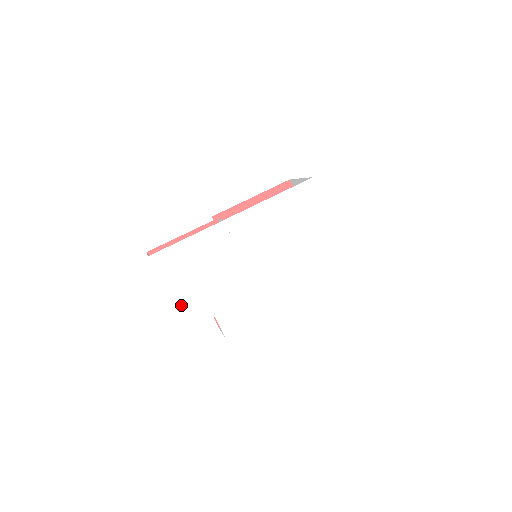
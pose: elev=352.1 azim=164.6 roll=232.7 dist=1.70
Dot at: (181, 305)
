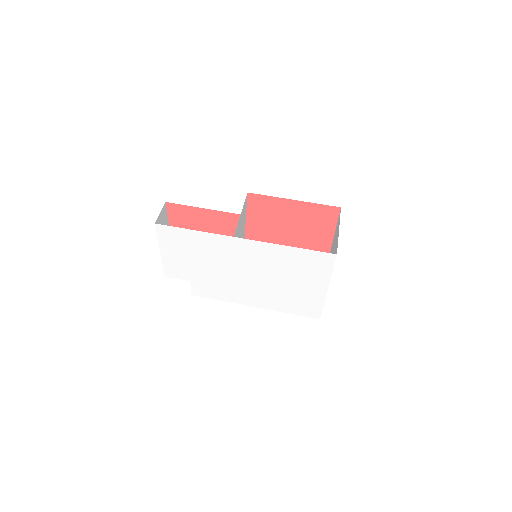
Dot at: (167, 262)
